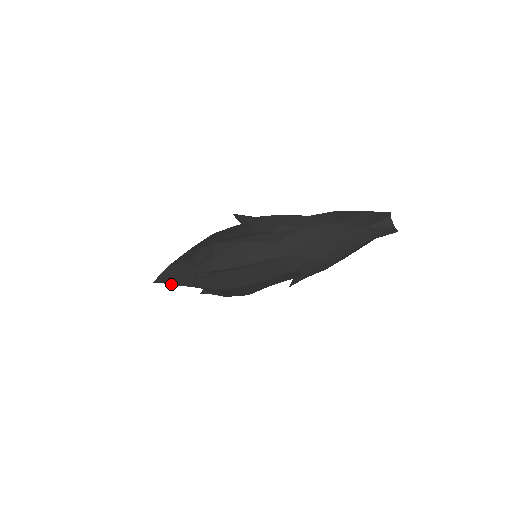
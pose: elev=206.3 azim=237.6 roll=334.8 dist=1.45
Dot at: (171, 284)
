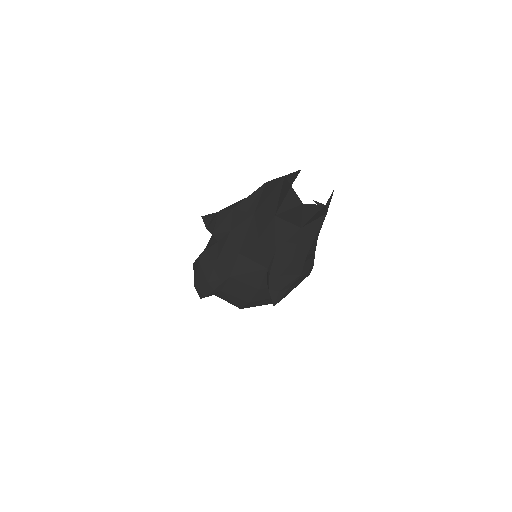
Dot at: occluded
